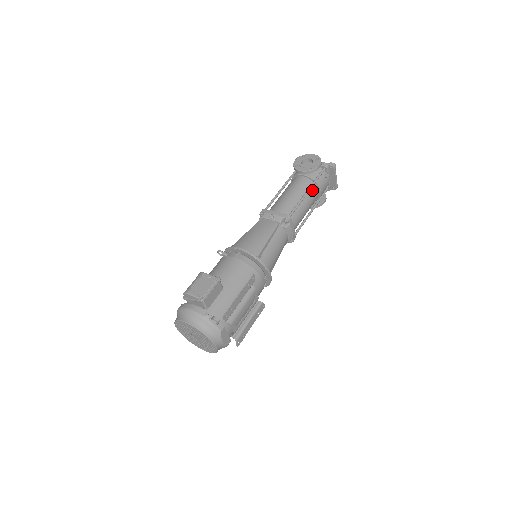
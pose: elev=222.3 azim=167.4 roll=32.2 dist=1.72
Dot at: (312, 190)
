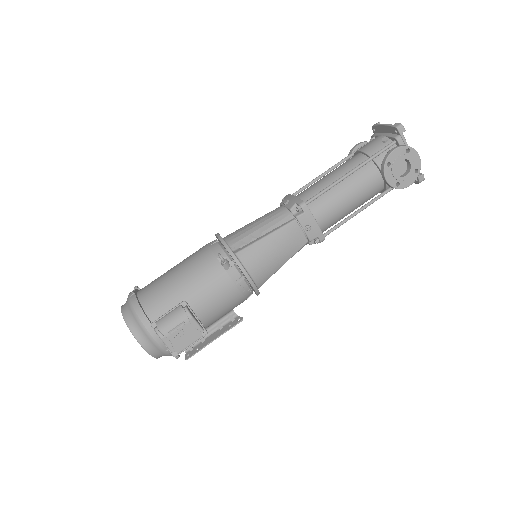
Dot at: (373, 196)
